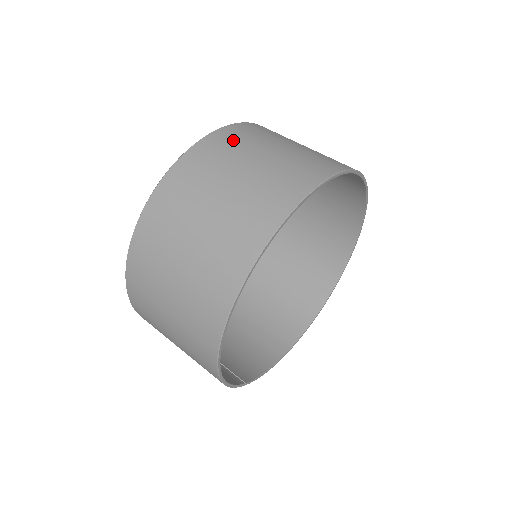
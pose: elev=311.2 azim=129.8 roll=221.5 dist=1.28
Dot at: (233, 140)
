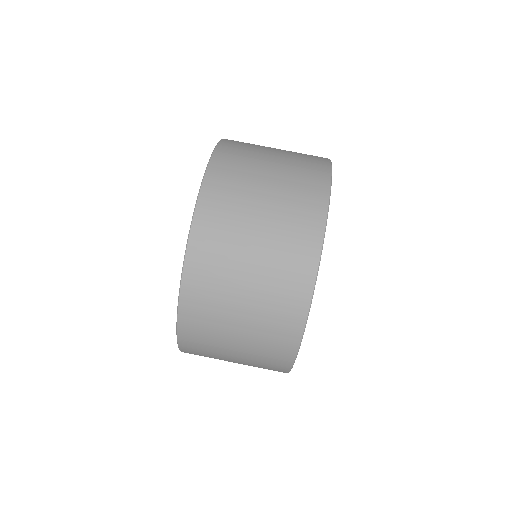
Dot at: (234, 163)
